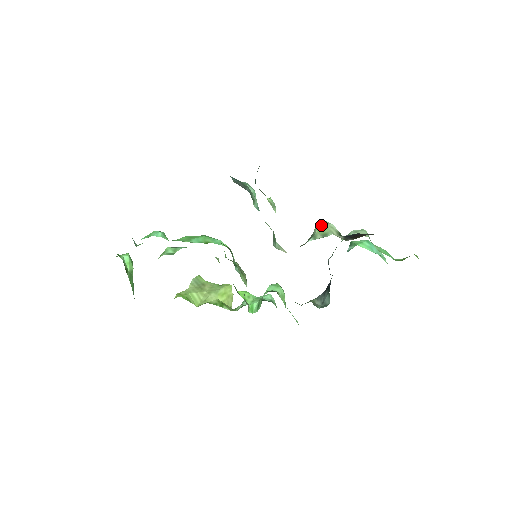
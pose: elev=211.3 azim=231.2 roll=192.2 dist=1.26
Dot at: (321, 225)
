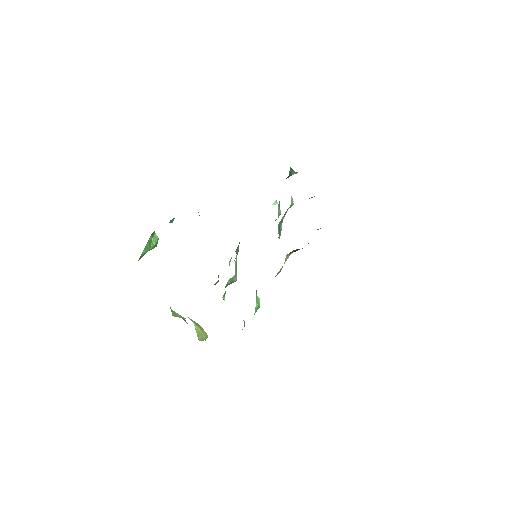
Dot at: occluded
